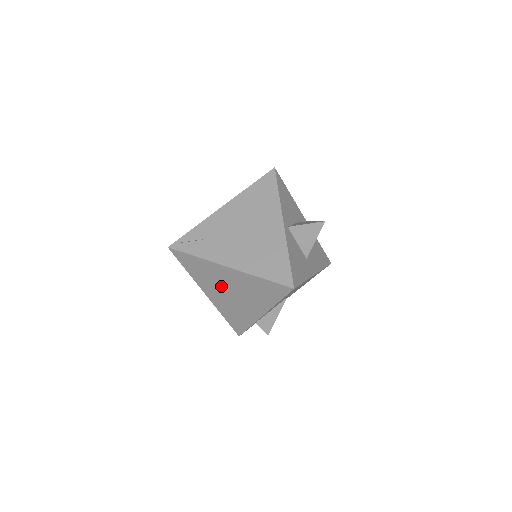
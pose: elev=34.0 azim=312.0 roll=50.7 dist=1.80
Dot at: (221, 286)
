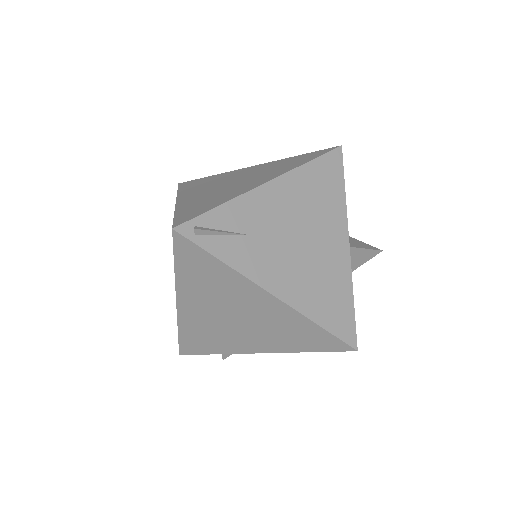
Dot at: (225, 306)
